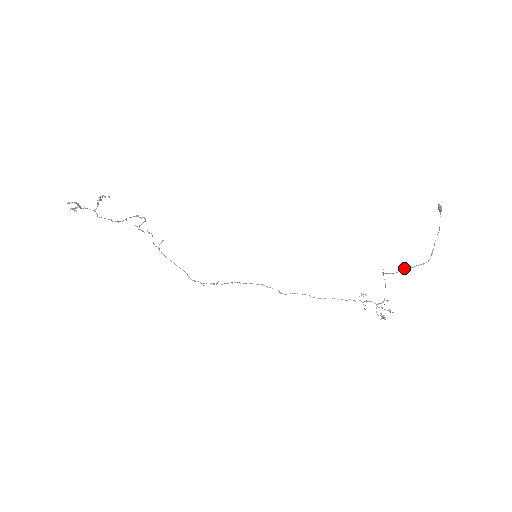
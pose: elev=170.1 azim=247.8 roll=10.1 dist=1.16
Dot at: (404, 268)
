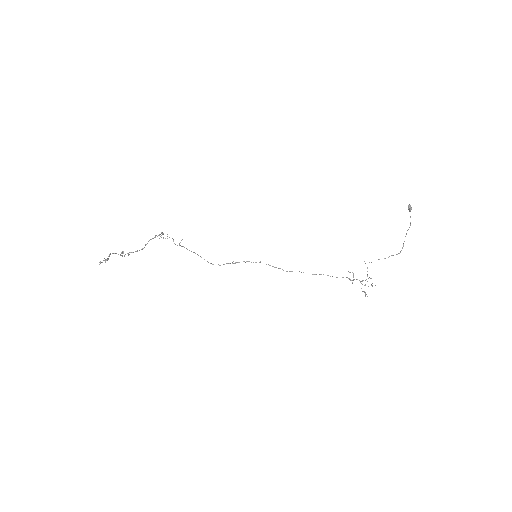
Dot at: (379, 259)
